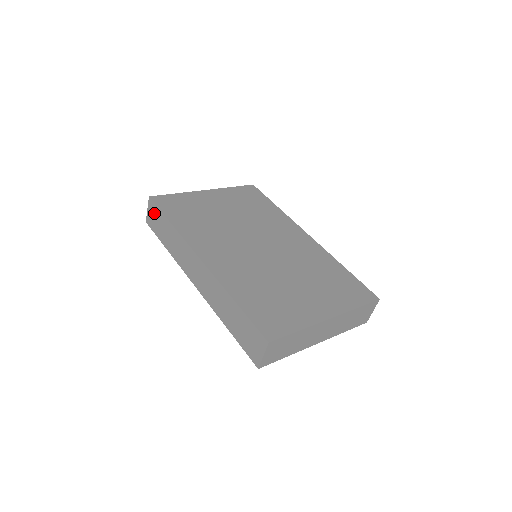
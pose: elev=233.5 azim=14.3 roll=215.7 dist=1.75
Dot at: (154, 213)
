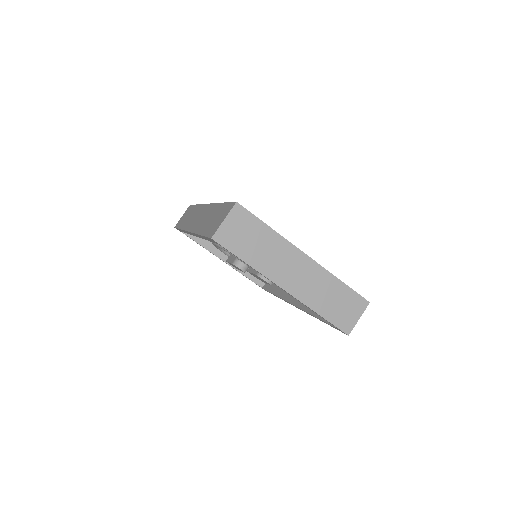
Dot at: occluded
